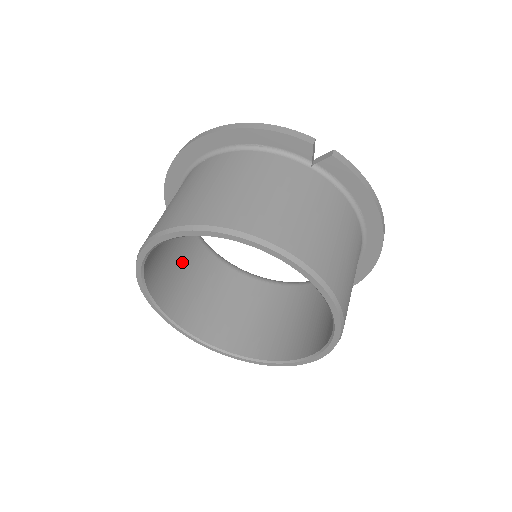
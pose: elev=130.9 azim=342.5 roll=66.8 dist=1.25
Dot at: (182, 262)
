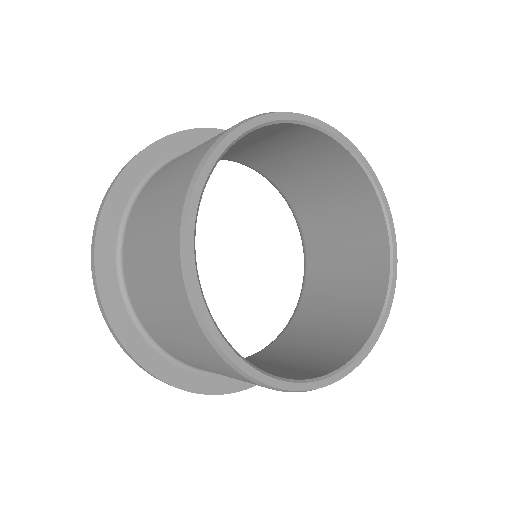
Dot at: occluded
